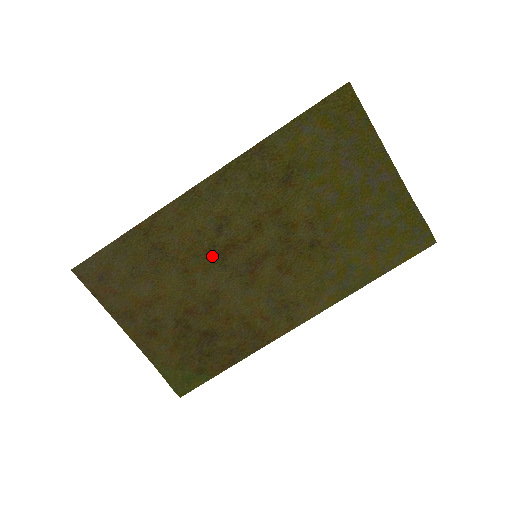
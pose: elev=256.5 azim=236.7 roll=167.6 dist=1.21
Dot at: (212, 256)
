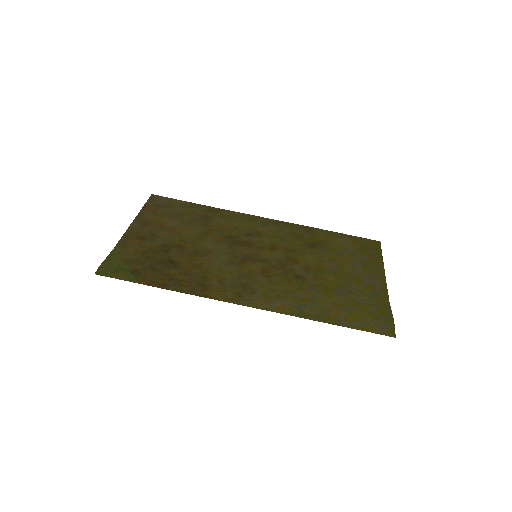
Dot at: (230, 239)
